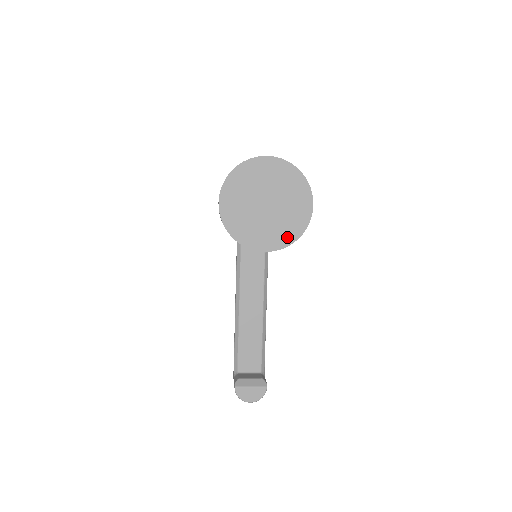
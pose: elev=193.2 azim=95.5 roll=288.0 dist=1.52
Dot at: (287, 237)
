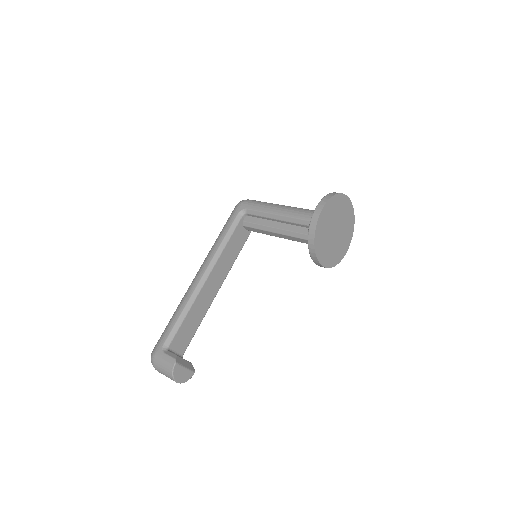
Dot at: (331, 261)
